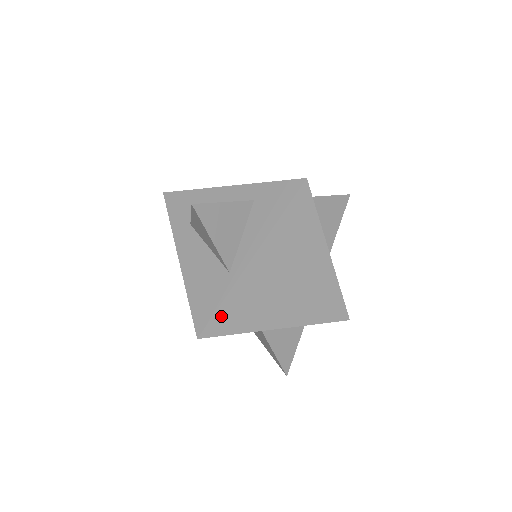
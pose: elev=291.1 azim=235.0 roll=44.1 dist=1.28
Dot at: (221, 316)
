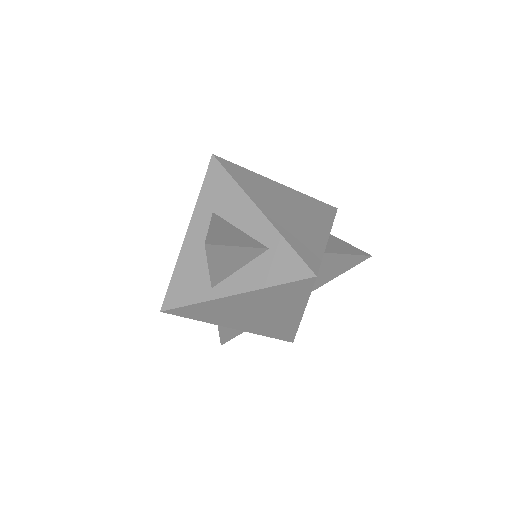
Dot at: (187, 309)
